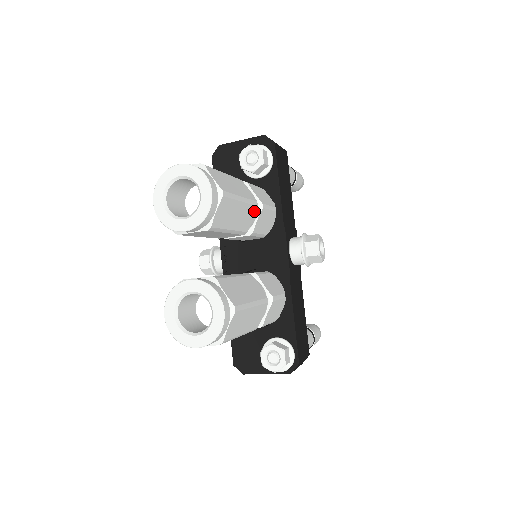
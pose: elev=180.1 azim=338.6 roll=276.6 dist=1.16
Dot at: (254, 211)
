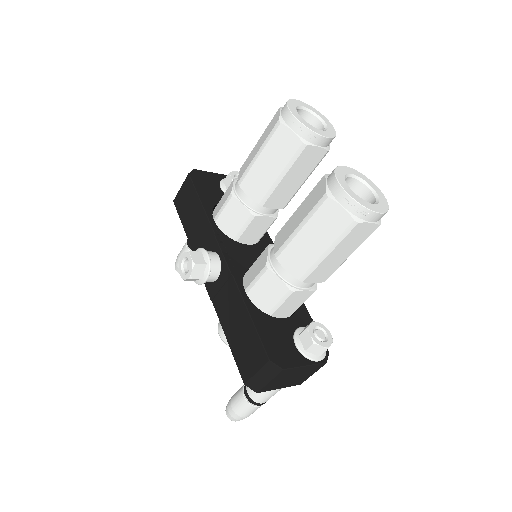
Dot at: occluded
